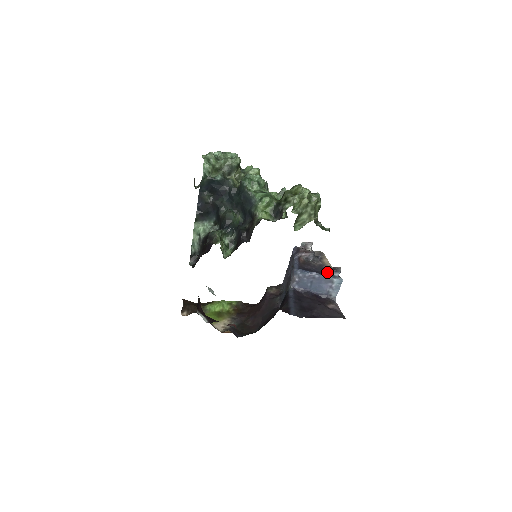
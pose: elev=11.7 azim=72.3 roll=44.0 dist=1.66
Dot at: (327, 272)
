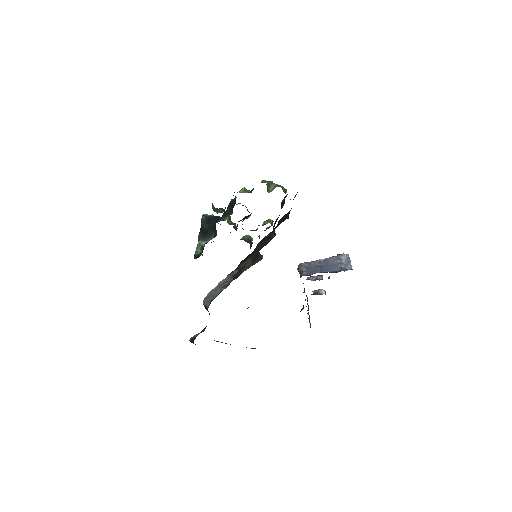
Dot at: occluded
